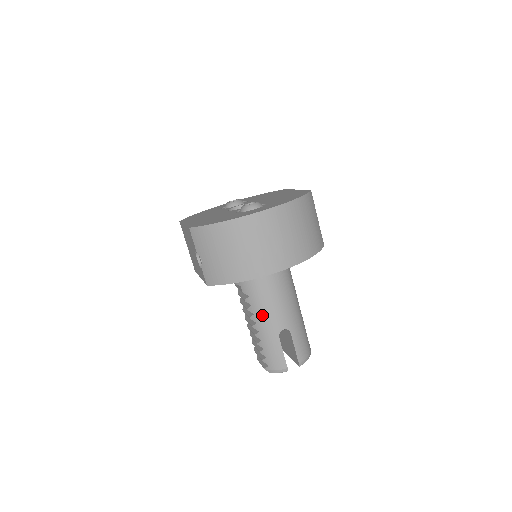
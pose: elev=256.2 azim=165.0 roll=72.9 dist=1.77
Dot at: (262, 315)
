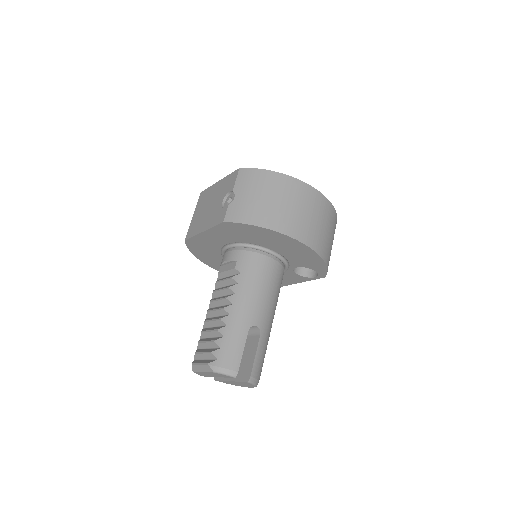
Dot at: (244, 297)
